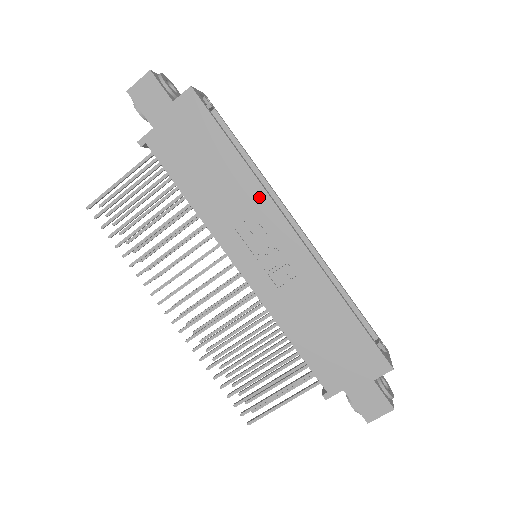
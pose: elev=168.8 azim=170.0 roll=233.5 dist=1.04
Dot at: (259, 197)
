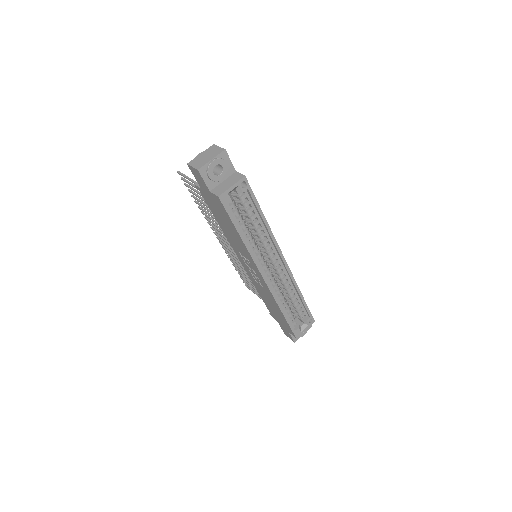
Dot at: (249, 257)
